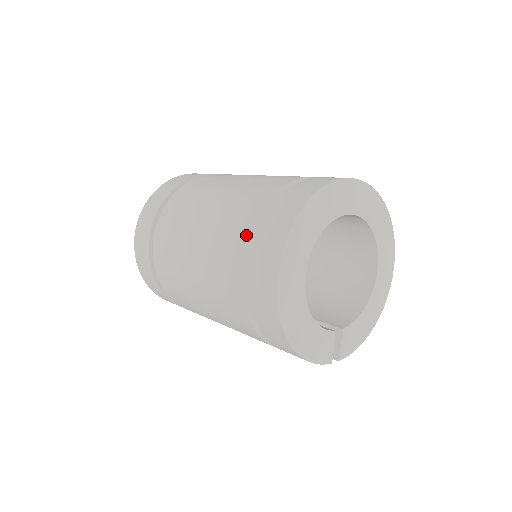
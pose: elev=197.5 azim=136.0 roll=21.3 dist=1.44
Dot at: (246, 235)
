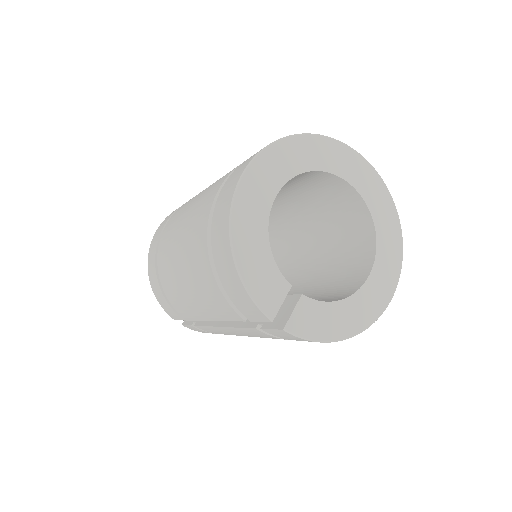
Dot at: occluded
